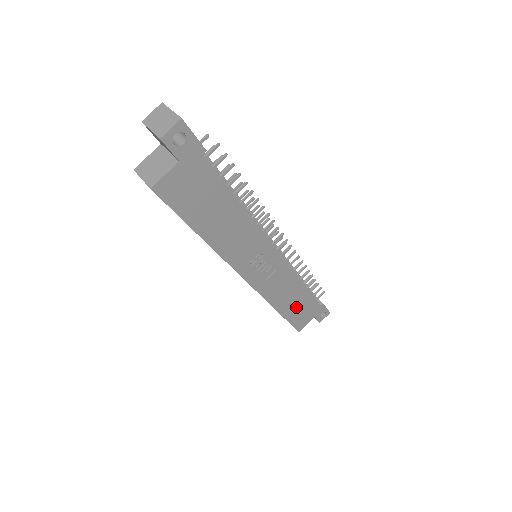
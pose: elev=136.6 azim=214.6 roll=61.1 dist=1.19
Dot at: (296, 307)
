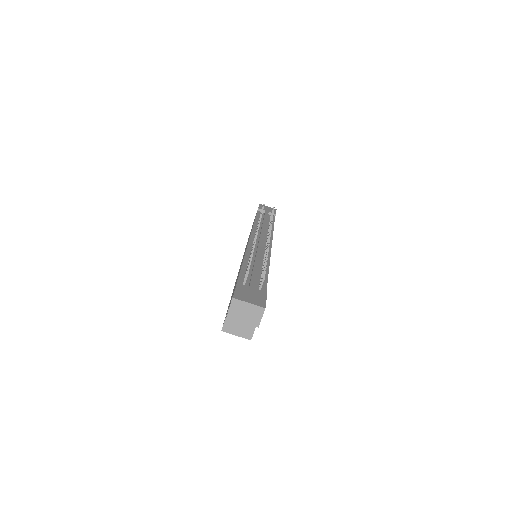
Dot at: occluded
